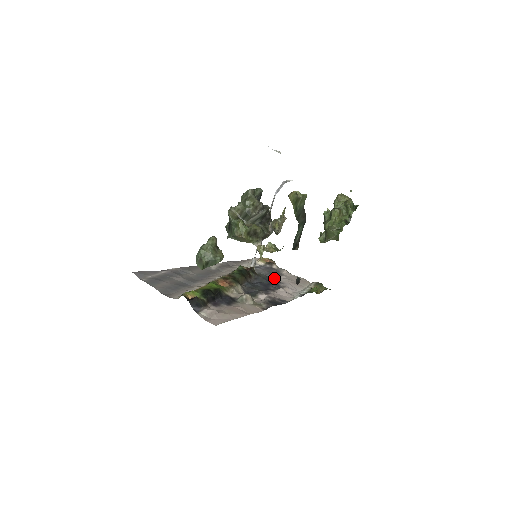
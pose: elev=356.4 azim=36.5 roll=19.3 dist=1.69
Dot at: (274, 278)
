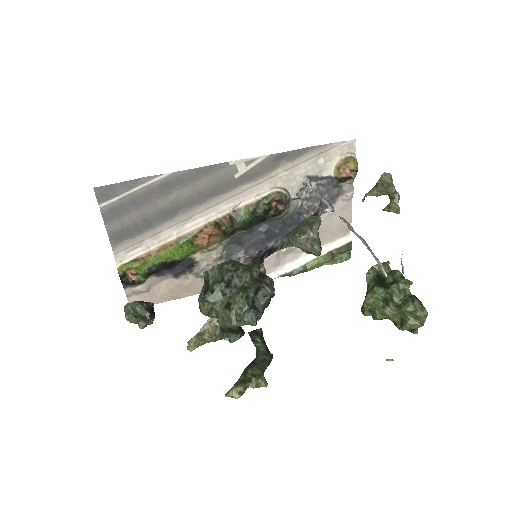
Dot at: (306, 217)
